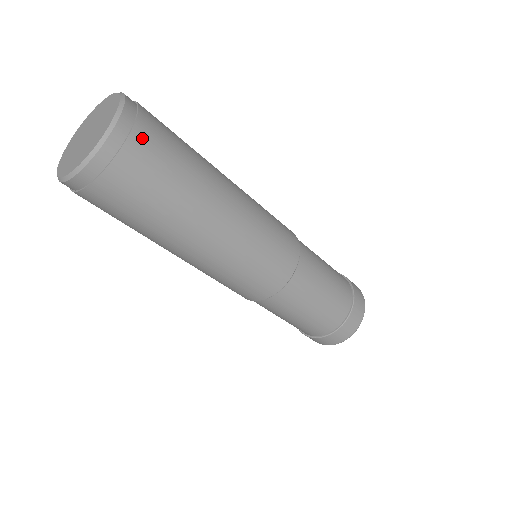
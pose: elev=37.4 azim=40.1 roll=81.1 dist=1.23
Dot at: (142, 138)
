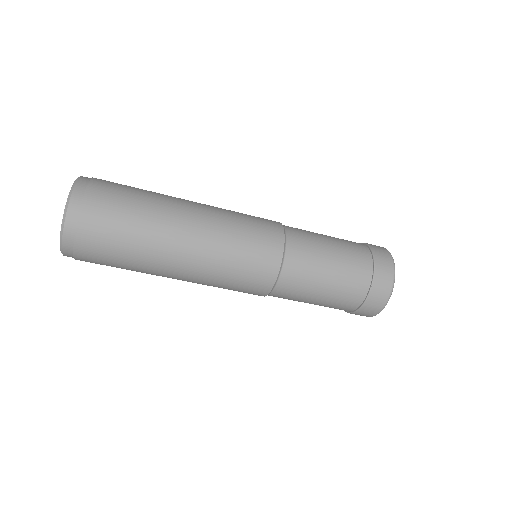
Dot at: (92, 205)
